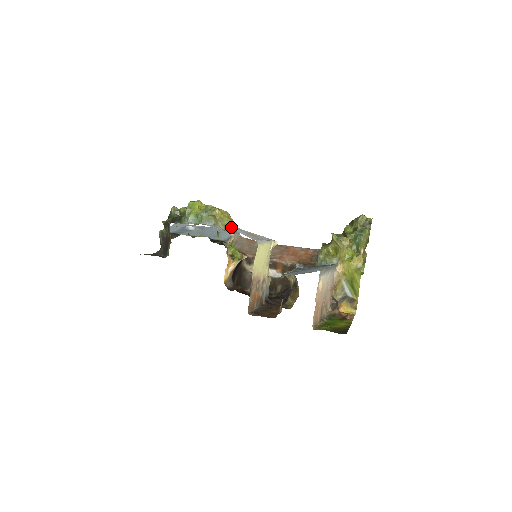
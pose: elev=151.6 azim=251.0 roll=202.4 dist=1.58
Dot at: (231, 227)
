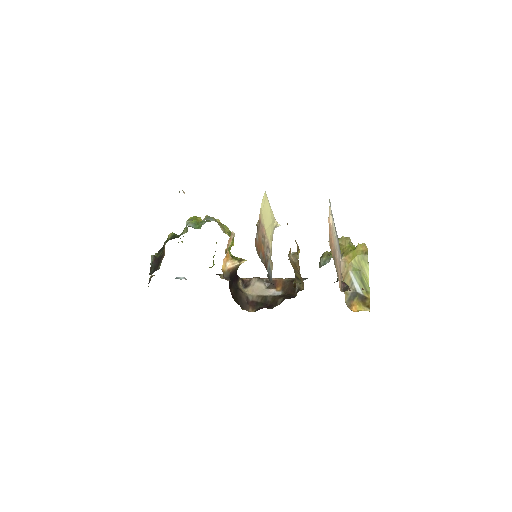
Dot at: occluded
